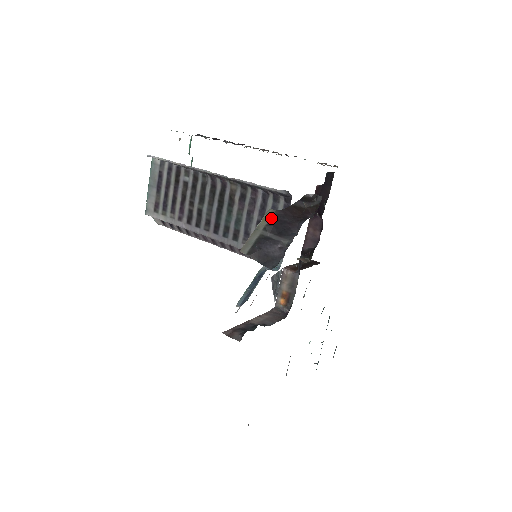
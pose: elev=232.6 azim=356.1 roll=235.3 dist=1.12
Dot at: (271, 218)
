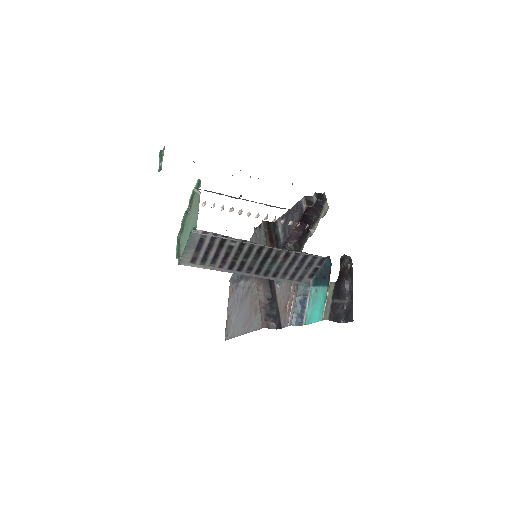
Dot at: (334, 289)
